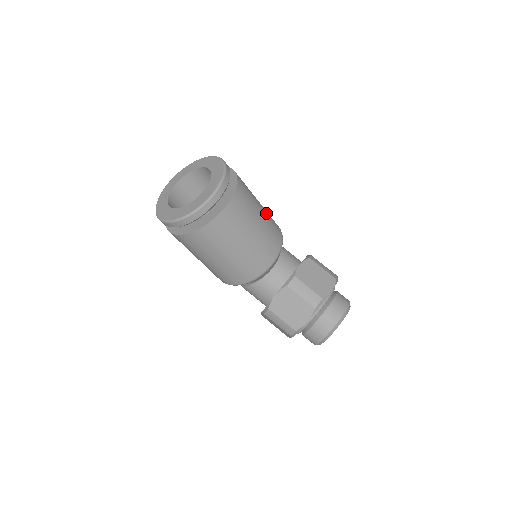
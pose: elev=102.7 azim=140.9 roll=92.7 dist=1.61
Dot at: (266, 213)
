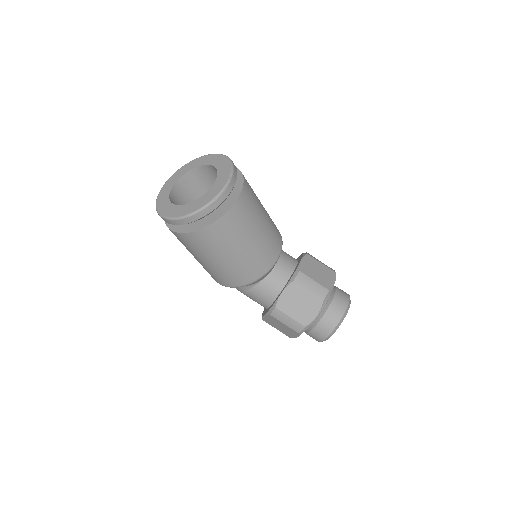
Dot at: occluded
